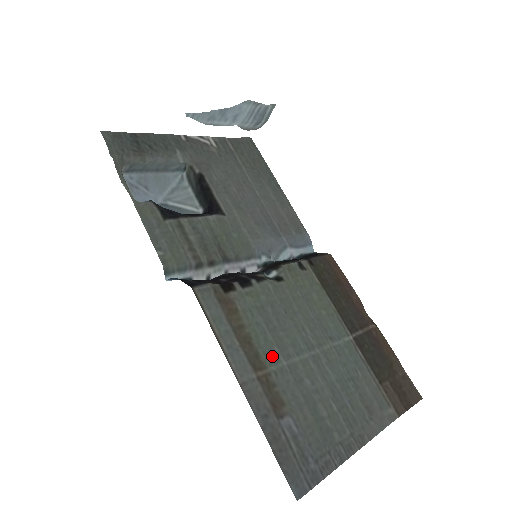
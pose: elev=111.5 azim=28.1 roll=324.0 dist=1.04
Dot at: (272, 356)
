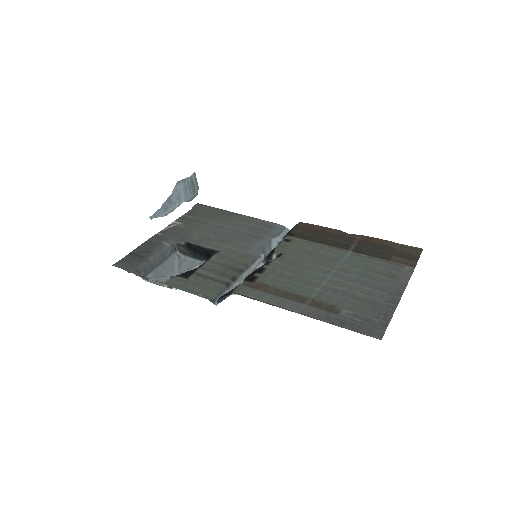
Dot at: (308, 291)
